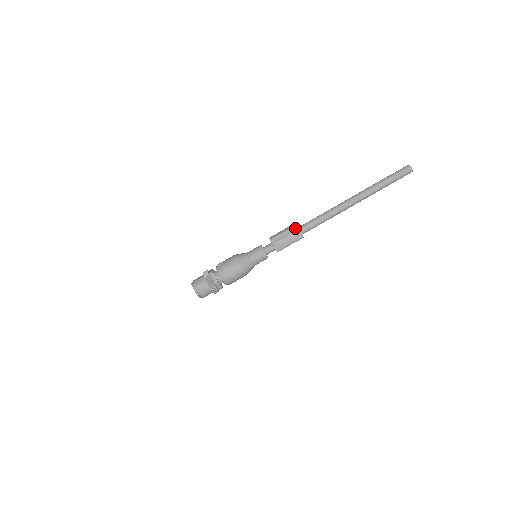
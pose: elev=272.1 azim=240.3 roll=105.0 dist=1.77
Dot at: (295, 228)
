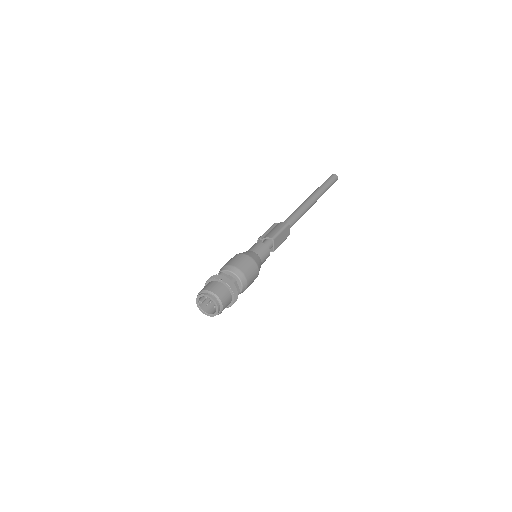
Dot at: (274, 225)
